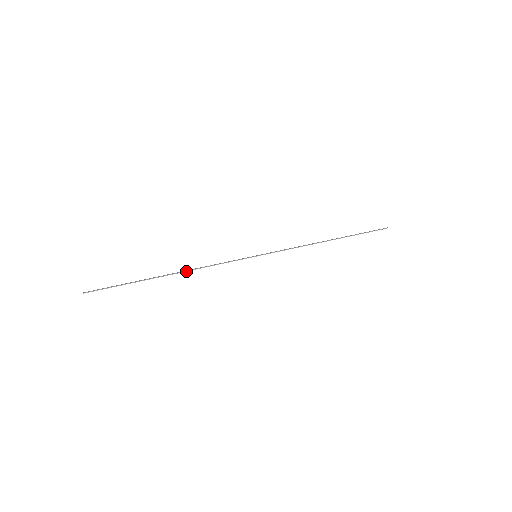
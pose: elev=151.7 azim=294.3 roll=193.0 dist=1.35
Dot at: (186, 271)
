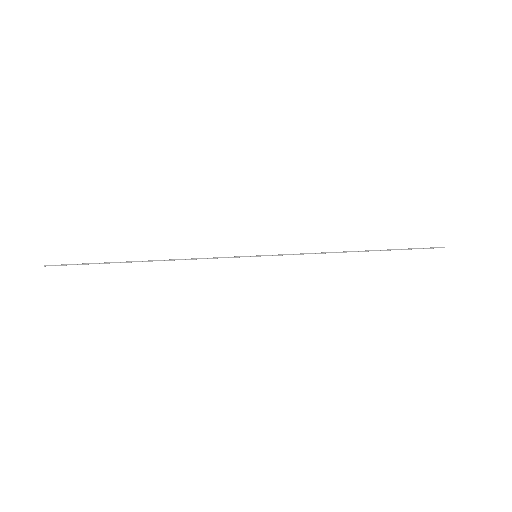
Dot at: (166, 260)
